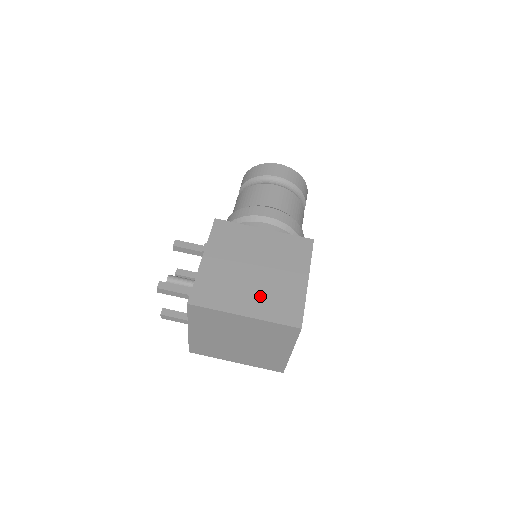
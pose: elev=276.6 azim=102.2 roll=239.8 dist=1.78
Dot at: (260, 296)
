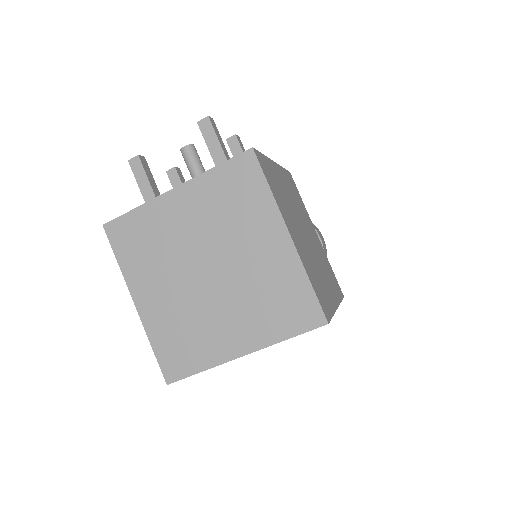
Dot at: (305, 250)
